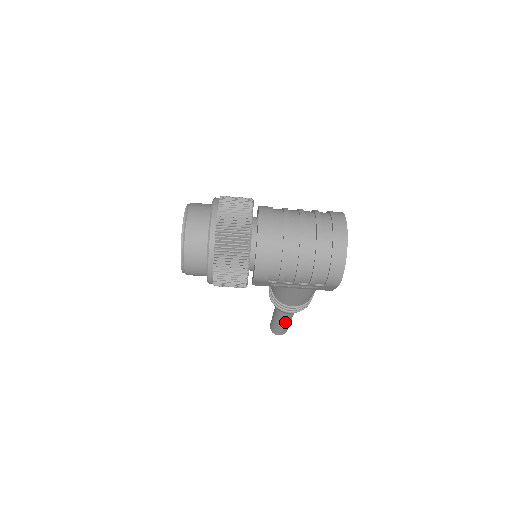
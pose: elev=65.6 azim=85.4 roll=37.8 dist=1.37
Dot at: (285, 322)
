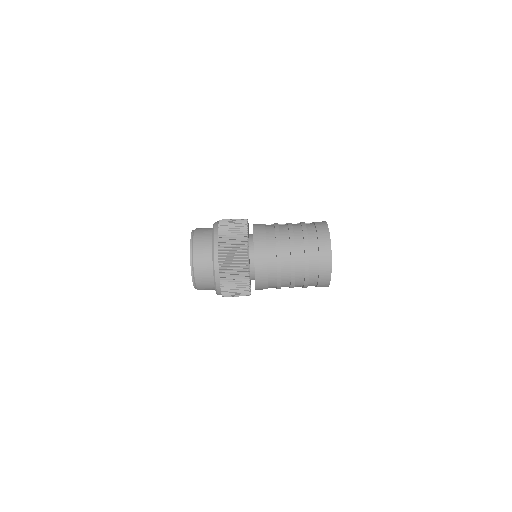
Dot at: occluded
